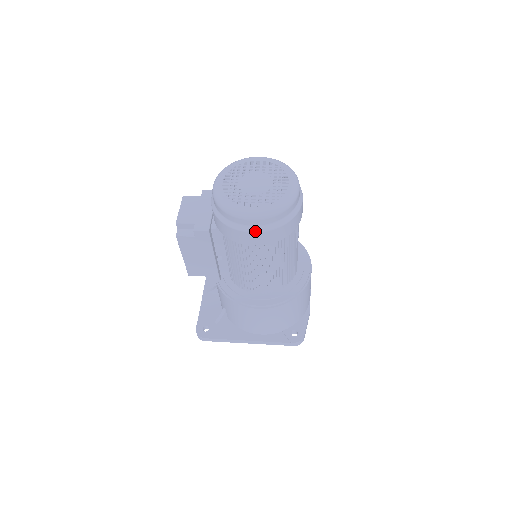
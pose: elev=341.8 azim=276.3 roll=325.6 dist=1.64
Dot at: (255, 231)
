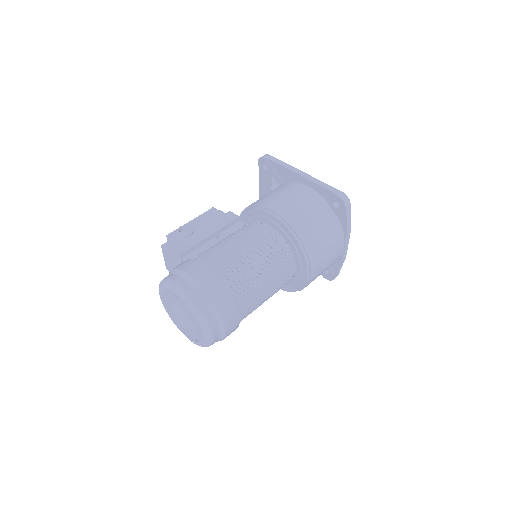
Dot at: occluded
